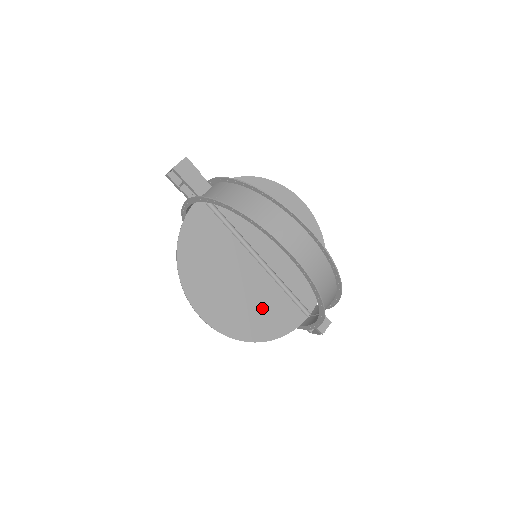
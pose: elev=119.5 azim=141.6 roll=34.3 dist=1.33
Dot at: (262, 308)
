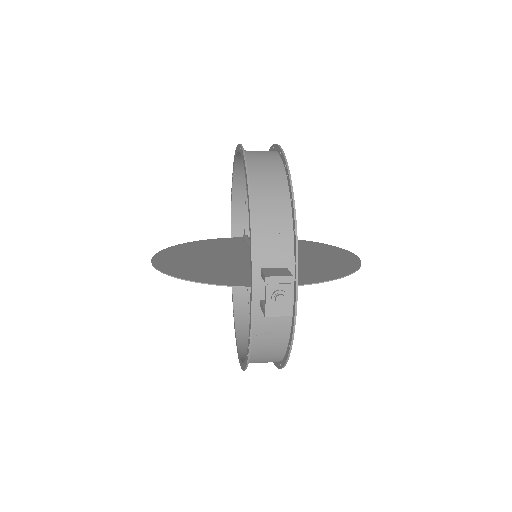
Dot at: (218, 270)
